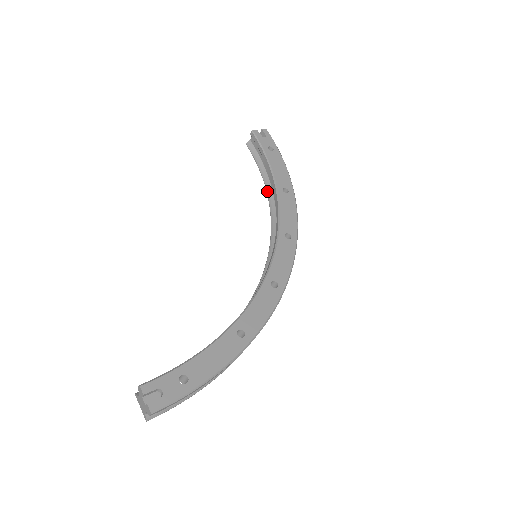
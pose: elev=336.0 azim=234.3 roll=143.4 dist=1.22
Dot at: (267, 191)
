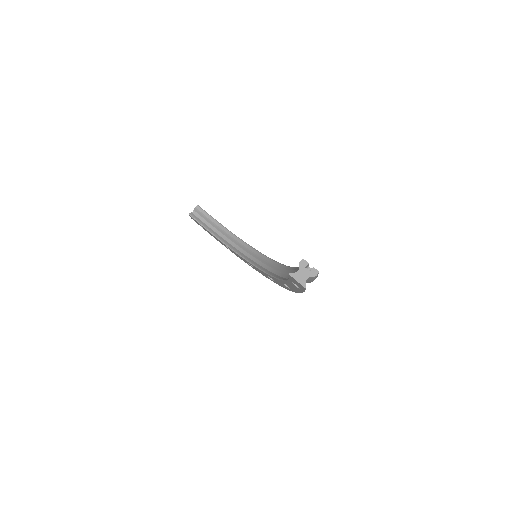
Dot at: (220, 239)
